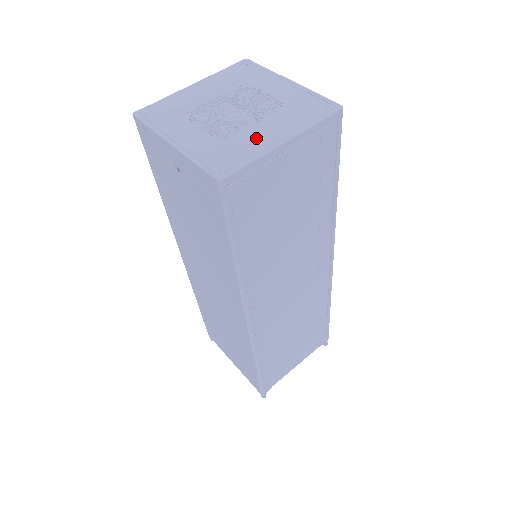
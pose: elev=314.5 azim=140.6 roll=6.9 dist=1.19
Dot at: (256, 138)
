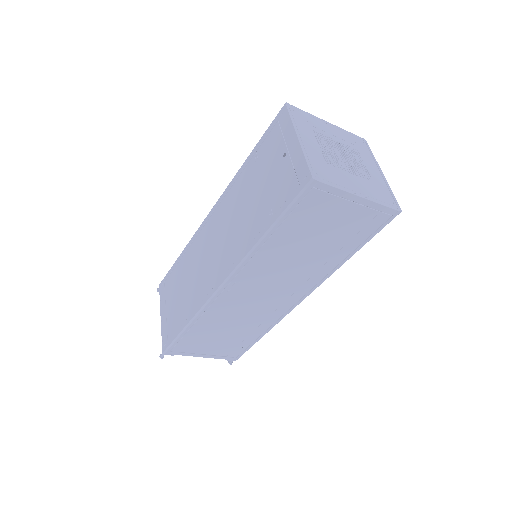
Dot at: (346, 180)
